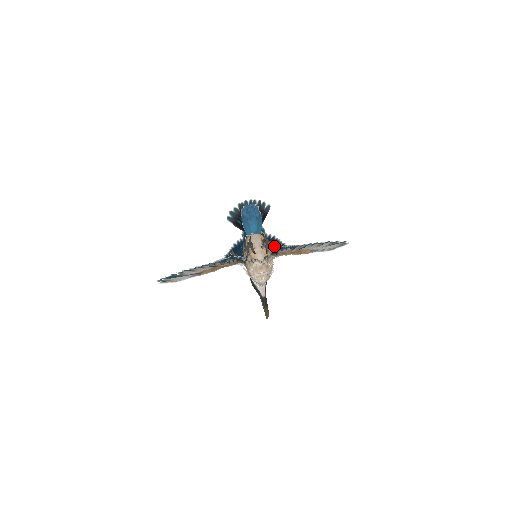
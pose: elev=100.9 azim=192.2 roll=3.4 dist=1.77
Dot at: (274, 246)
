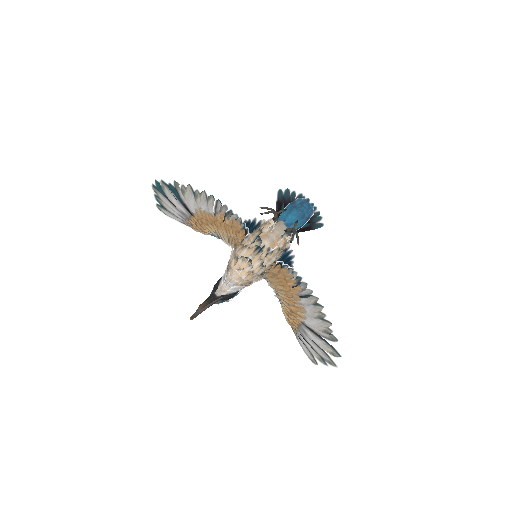
Dot at: occluded
